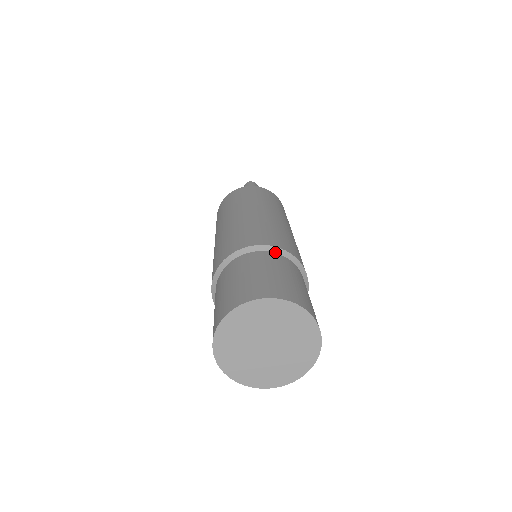
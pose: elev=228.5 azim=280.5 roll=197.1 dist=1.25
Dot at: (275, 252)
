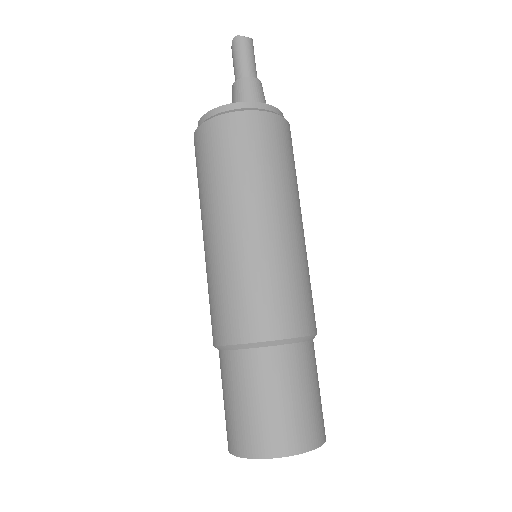
Dot at: (297, 342)
